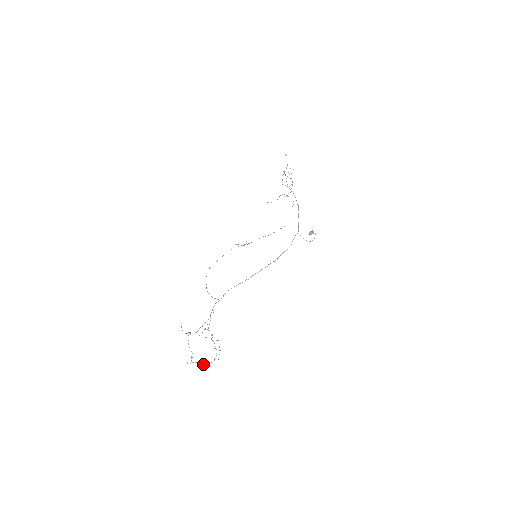
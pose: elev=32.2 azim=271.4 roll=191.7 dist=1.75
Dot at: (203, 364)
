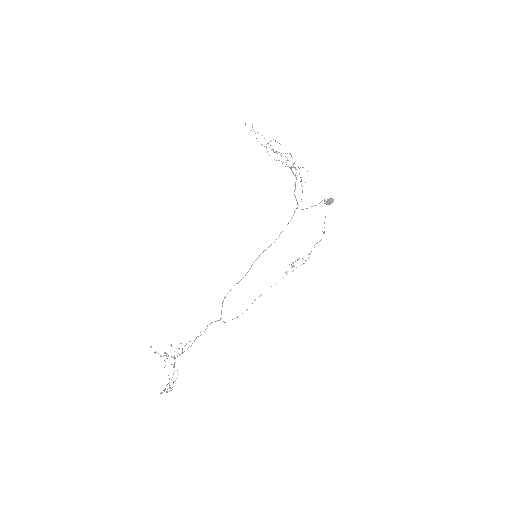
Dot at: (165, 390)
